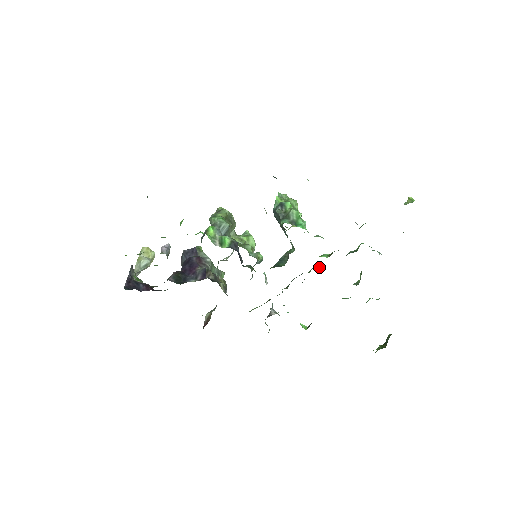
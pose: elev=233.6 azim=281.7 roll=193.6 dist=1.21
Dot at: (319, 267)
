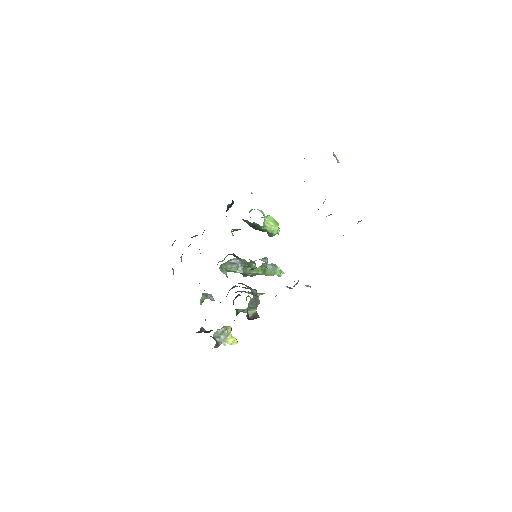
Dot at: occluded
